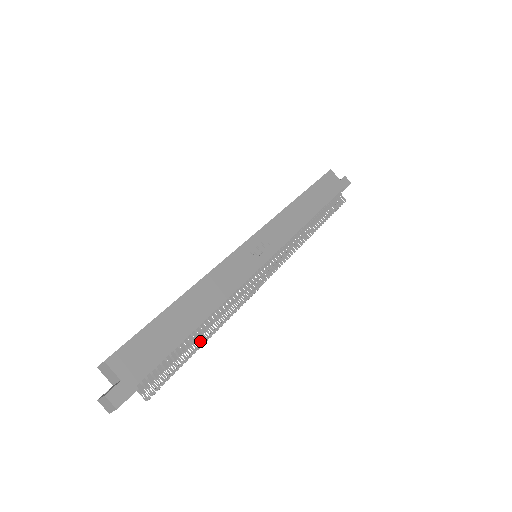
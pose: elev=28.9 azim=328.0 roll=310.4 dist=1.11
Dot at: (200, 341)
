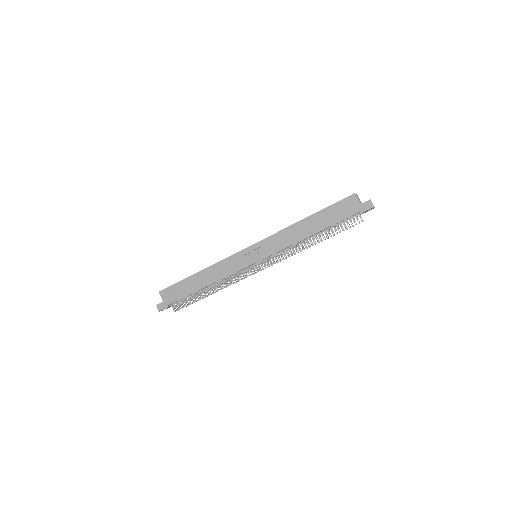
Dot at: (204, 295)
